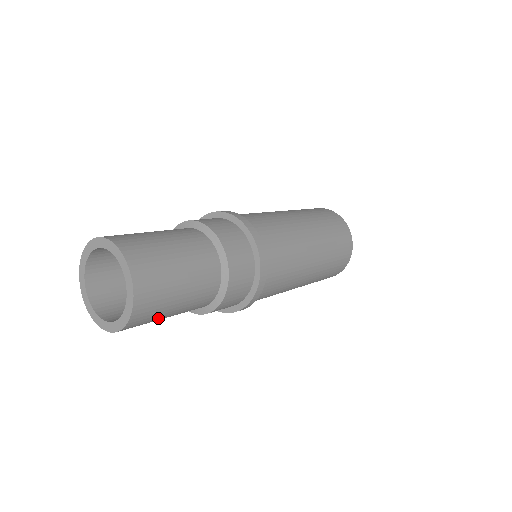
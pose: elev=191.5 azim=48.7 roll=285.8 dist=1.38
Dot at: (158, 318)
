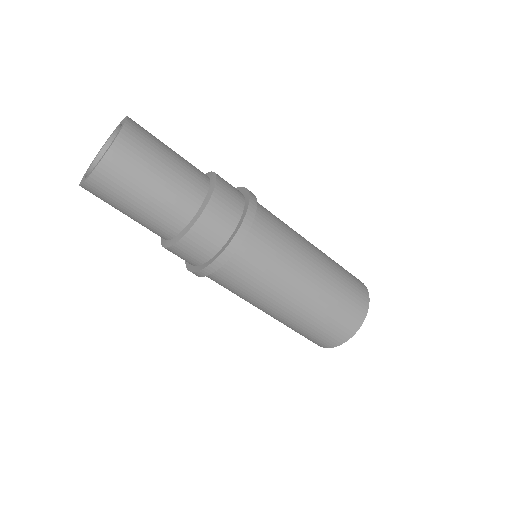
Dot at: occluded
